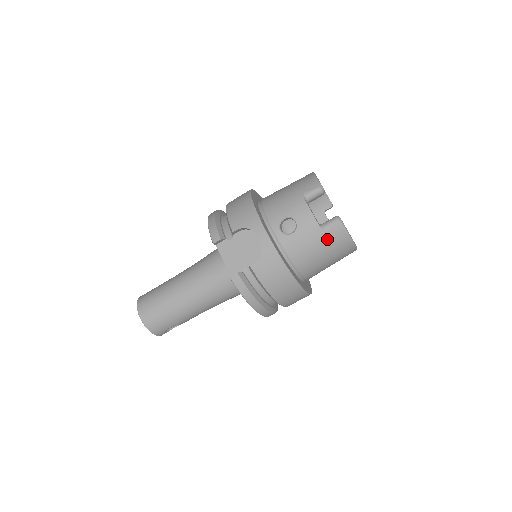
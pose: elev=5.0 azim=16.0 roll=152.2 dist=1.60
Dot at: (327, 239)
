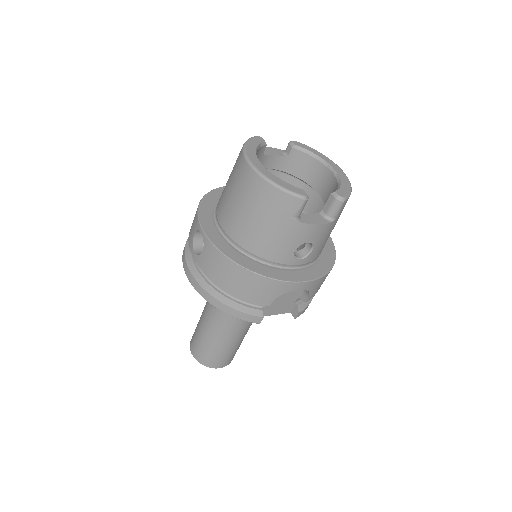
Dot at: occluded
